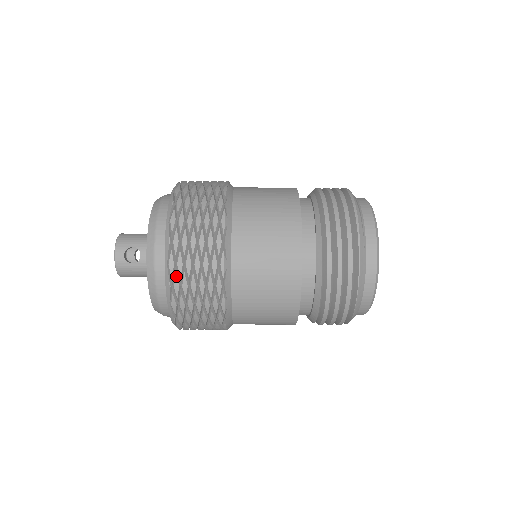
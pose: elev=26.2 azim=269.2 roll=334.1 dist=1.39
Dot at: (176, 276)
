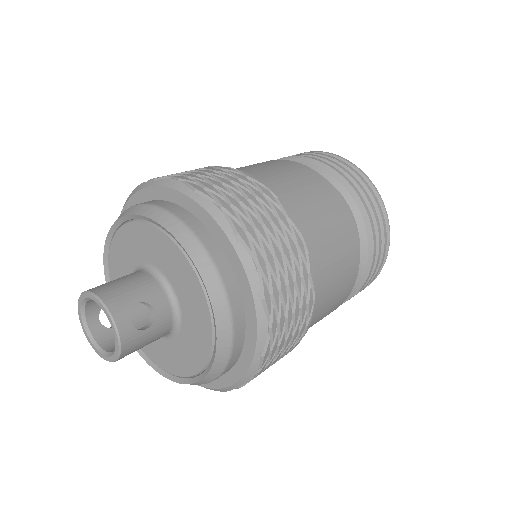
Dot at: (274, 312)
